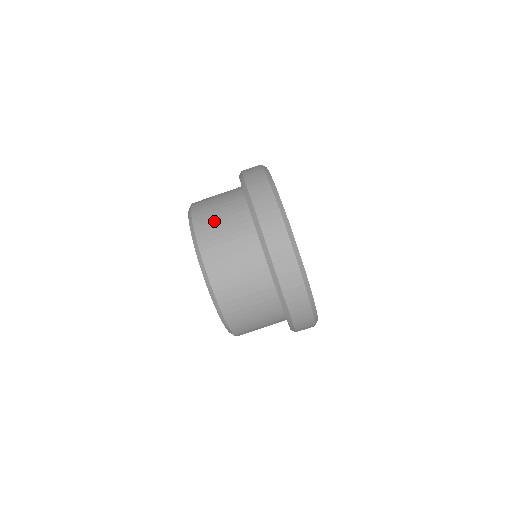
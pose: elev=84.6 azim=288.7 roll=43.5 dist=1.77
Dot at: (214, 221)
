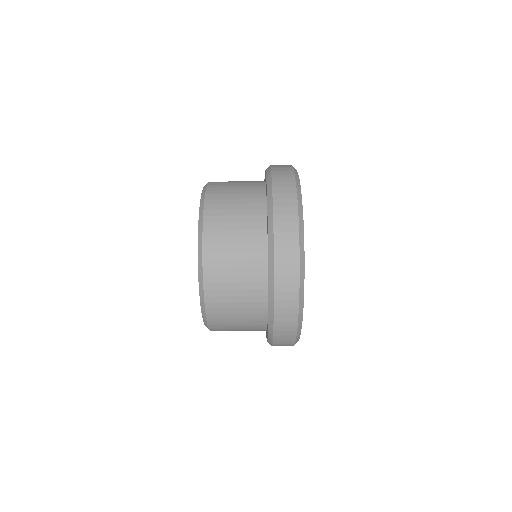
Dot at: (226, 237)
